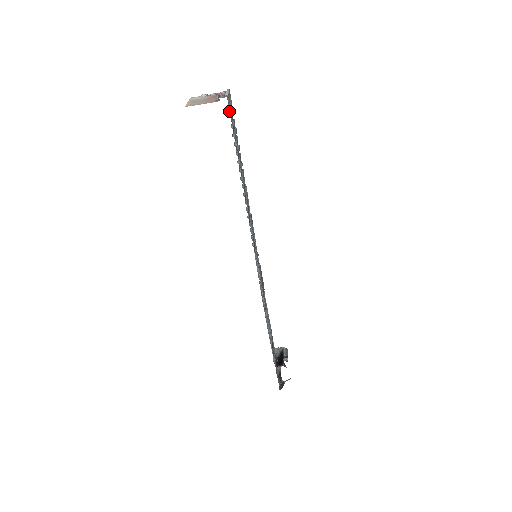
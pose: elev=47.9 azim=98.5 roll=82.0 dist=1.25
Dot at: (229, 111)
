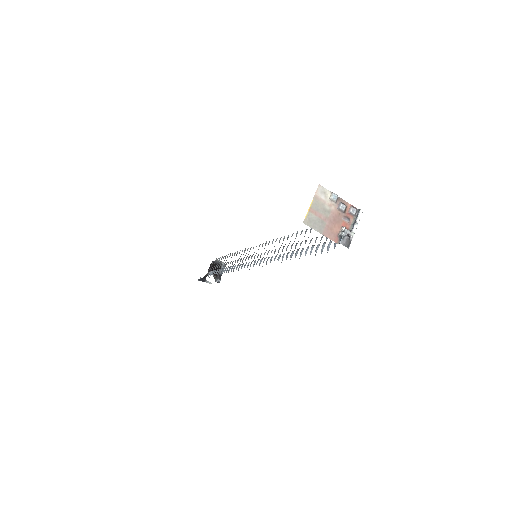
Dot at: occluded
